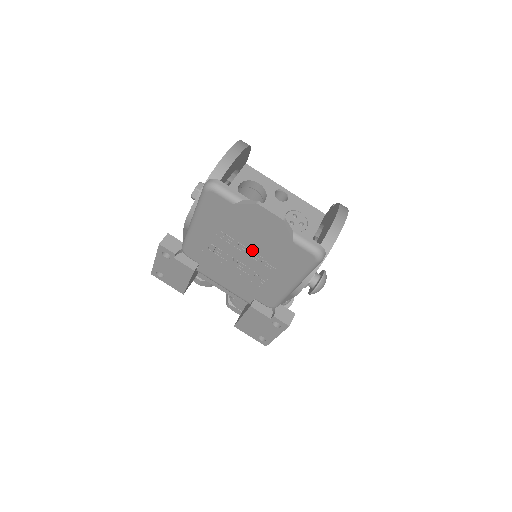
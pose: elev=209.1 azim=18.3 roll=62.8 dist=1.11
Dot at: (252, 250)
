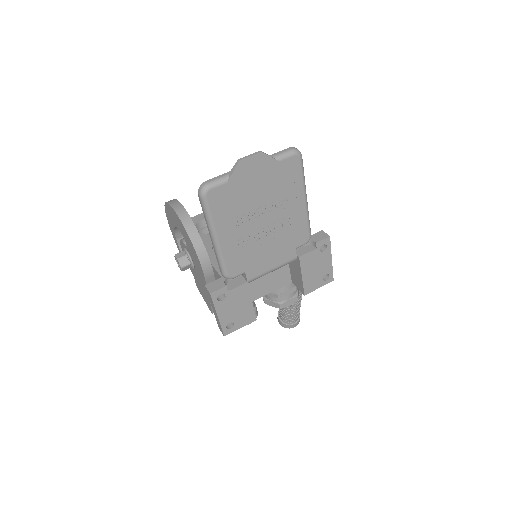
Dot at: (264, 205)
